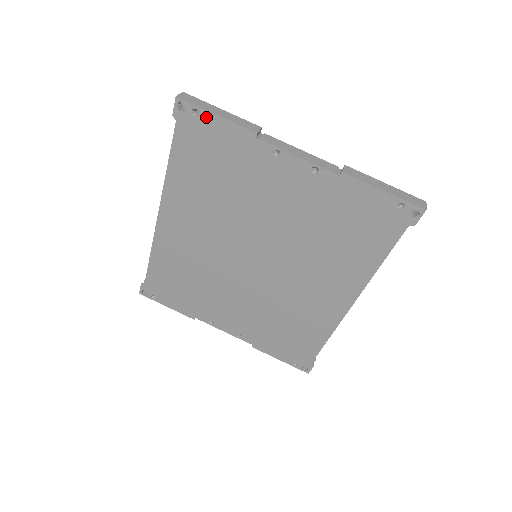
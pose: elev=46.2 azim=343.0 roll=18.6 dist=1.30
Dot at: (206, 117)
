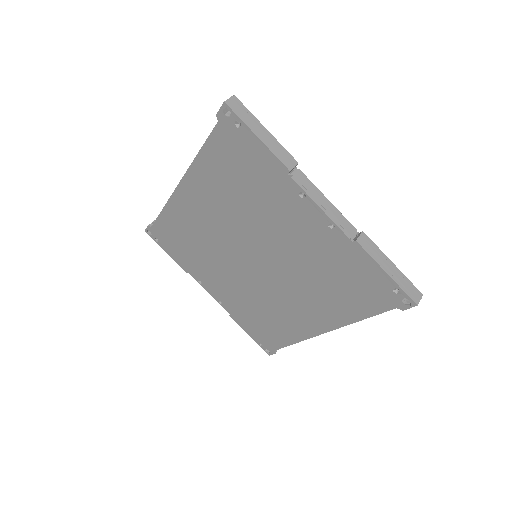
Dot at: (247, 133)
